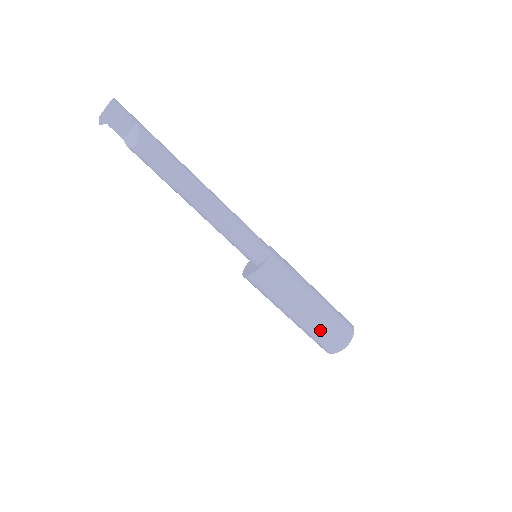
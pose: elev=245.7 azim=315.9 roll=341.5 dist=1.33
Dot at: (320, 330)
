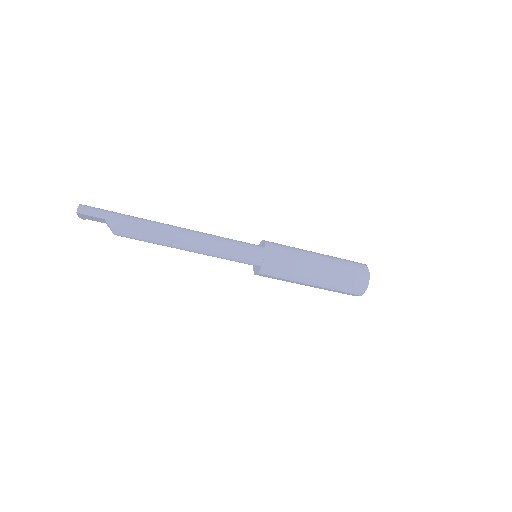
Dot at: (334, 290)
